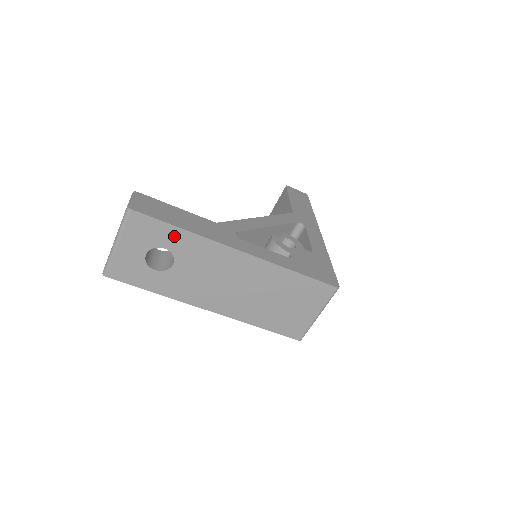
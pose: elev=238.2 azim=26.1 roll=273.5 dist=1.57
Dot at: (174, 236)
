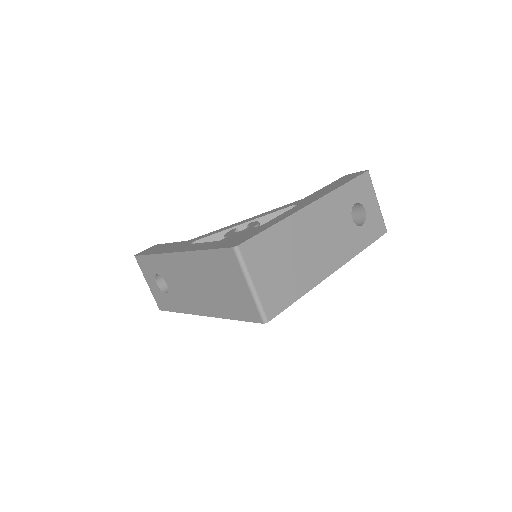
Dot at: (153, 262)
